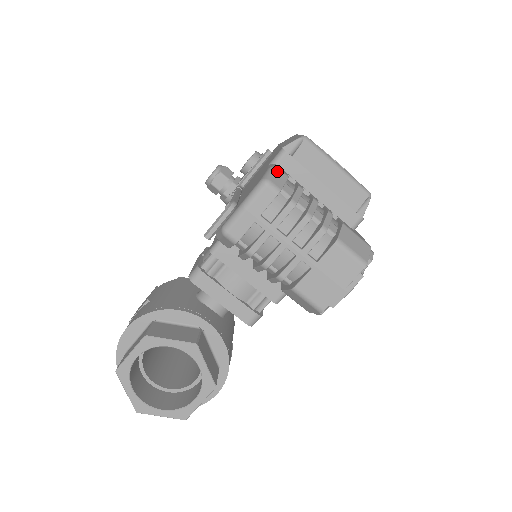
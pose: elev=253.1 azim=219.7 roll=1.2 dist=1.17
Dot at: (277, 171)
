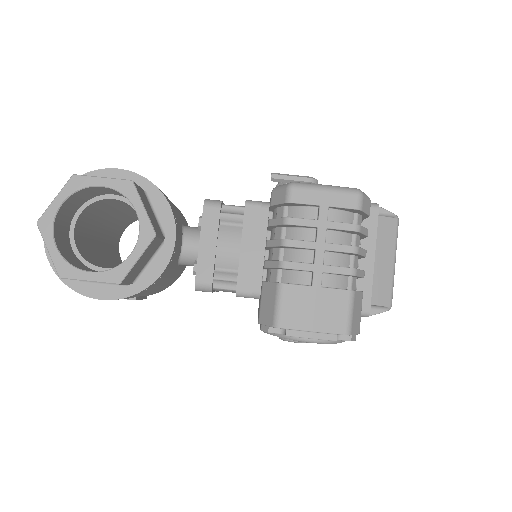
Dot at: (369, 201)
